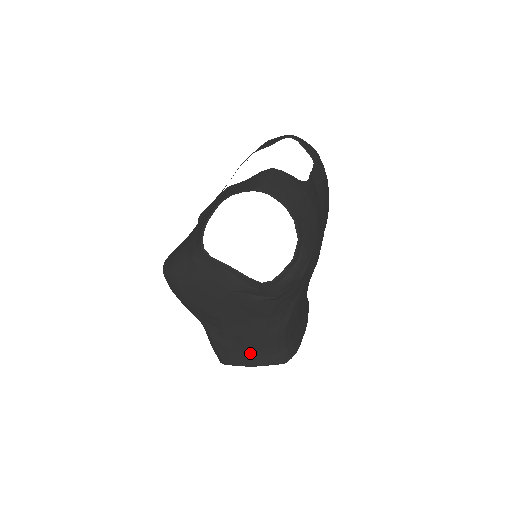
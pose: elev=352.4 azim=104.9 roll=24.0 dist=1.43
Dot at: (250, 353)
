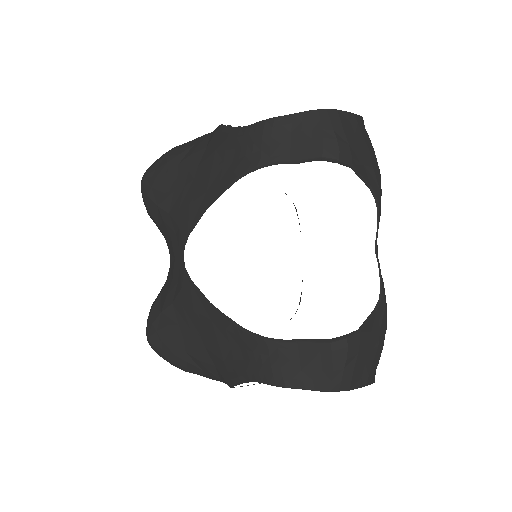
Dot at: occluded
